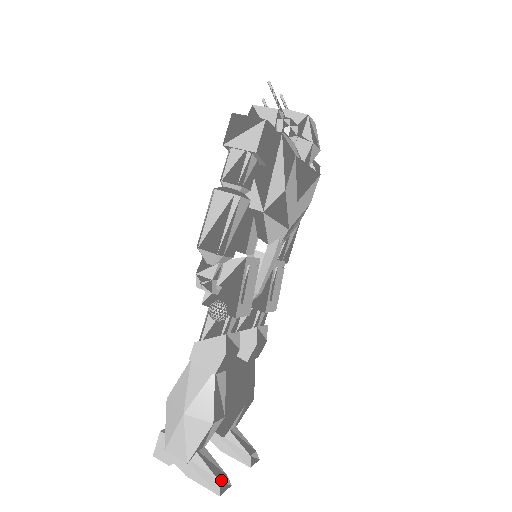
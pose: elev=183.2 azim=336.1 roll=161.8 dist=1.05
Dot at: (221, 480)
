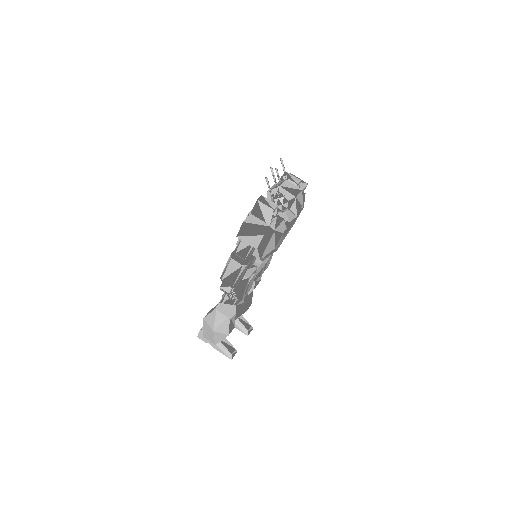
Dot at: (232, 353)
